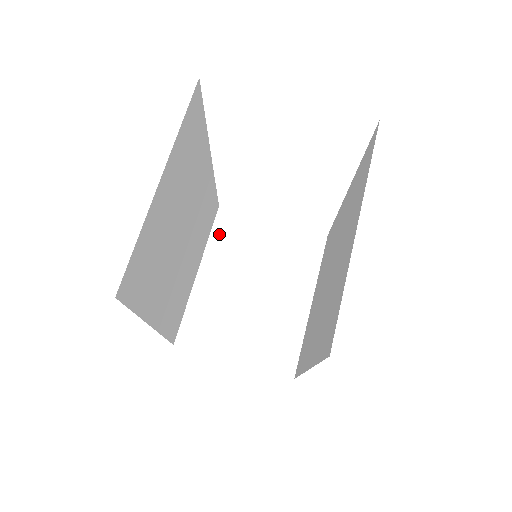
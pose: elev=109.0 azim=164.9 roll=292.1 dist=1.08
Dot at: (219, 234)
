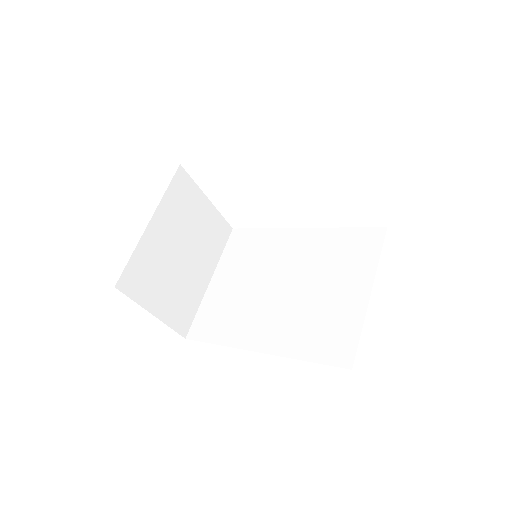
Dot at: (173, 192)
